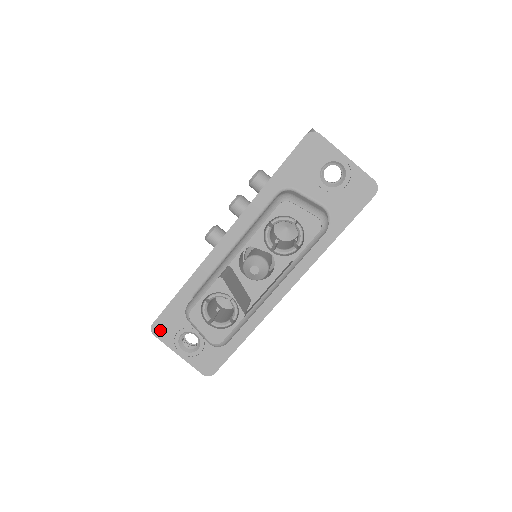
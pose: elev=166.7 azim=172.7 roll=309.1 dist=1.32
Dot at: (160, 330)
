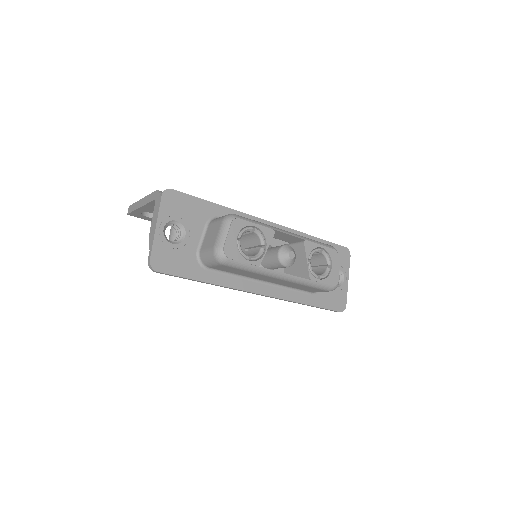
Dot at: (171, 199)
